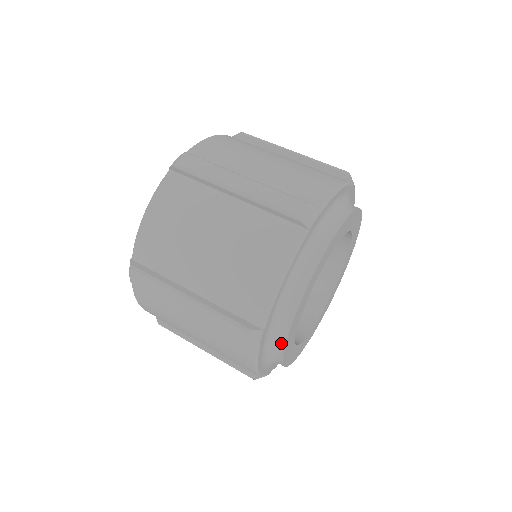
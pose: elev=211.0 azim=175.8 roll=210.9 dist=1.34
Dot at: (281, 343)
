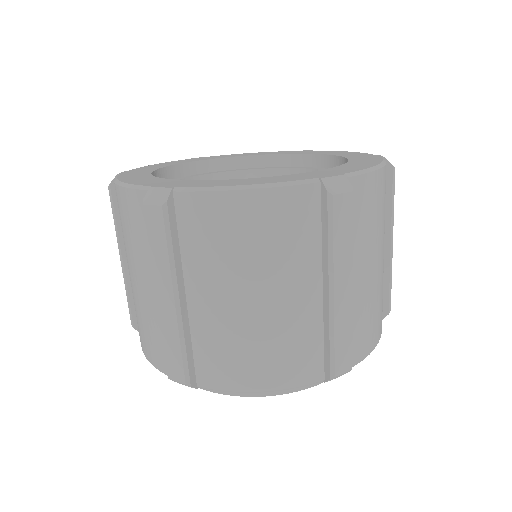
Dot at: occluded
